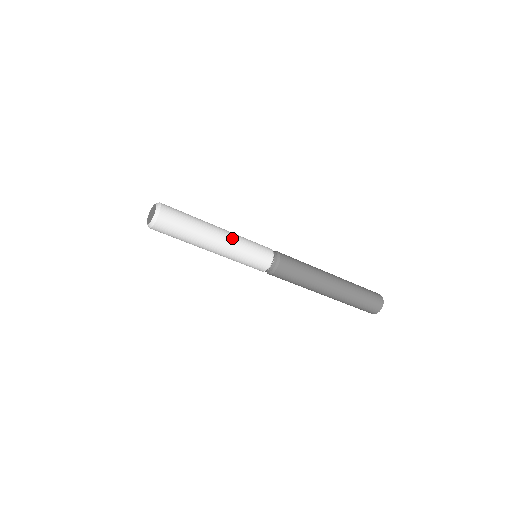
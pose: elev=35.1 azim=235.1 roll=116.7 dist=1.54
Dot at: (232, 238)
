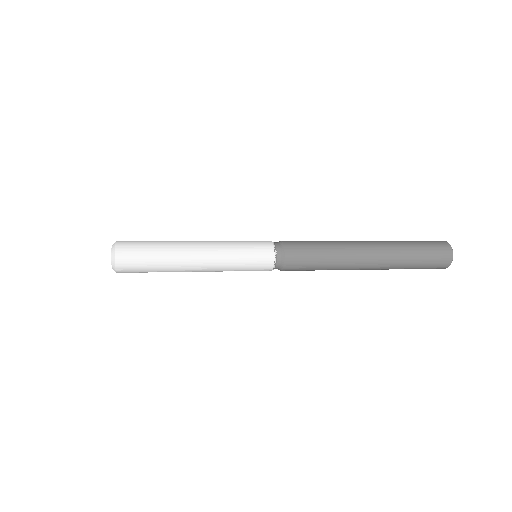
Dot at: (213, 262)
